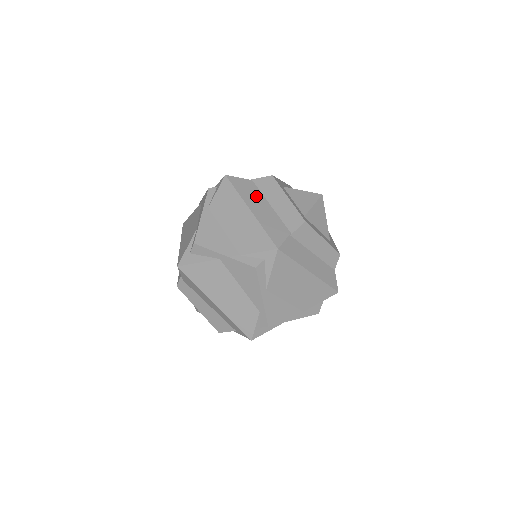
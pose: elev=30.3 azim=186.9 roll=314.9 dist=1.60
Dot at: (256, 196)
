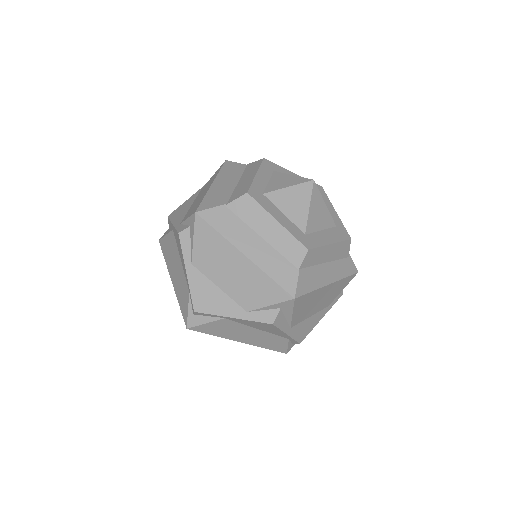
Dot at: (233, 175)
